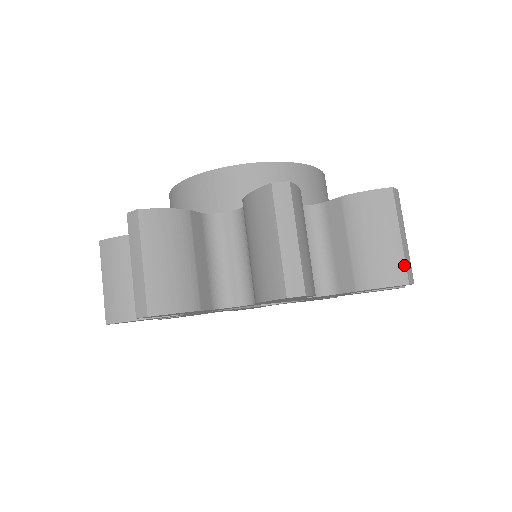
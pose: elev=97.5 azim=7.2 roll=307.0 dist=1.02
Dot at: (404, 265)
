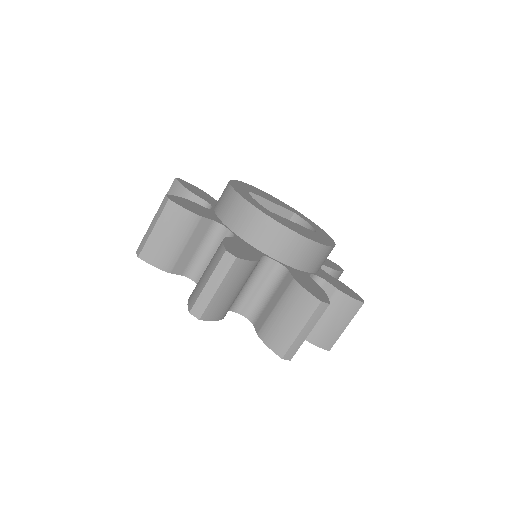
Dot at: (288, 347)
